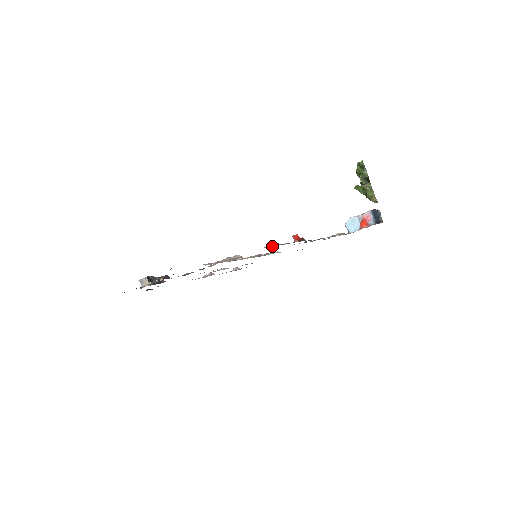
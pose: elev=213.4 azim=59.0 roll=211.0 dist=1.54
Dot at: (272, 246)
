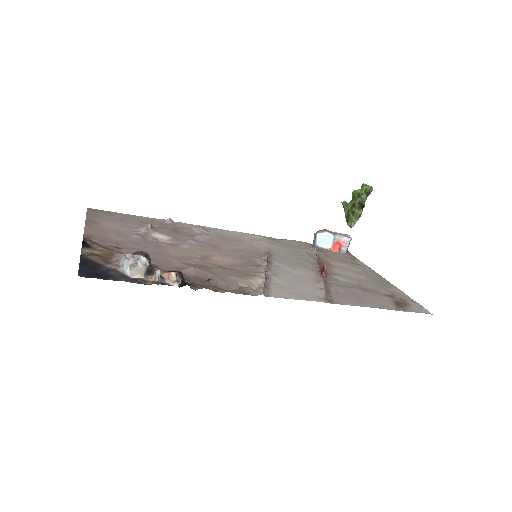
Dot at: (326, 289)
